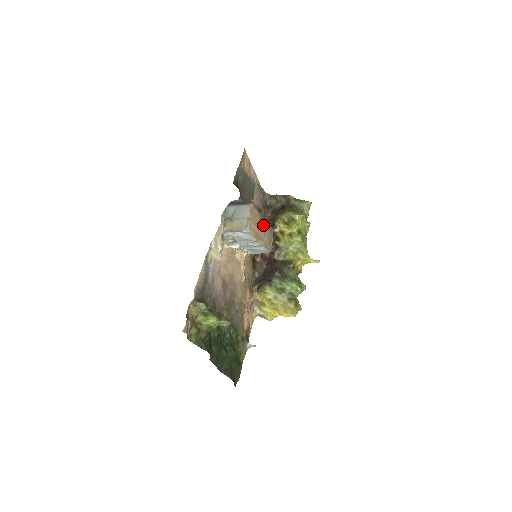
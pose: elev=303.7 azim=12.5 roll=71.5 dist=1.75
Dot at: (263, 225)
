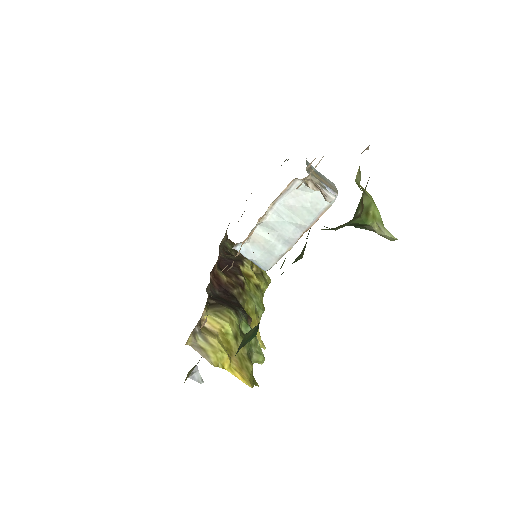
Dot at: occluded
